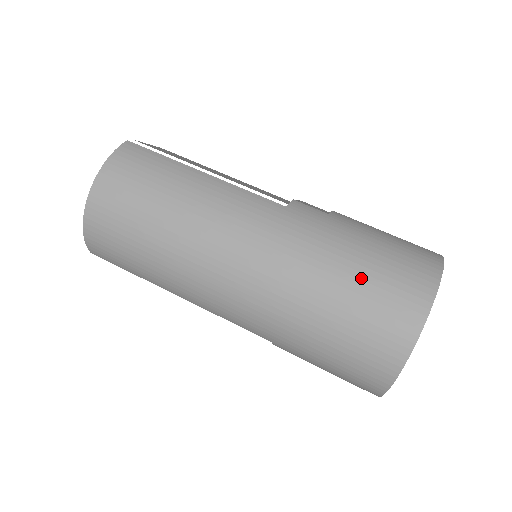
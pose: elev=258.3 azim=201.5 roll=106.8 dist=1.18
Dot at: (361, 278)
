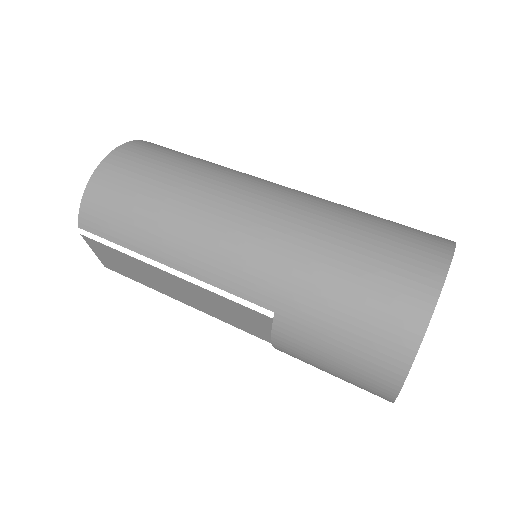
Dot at: (379, 226)
